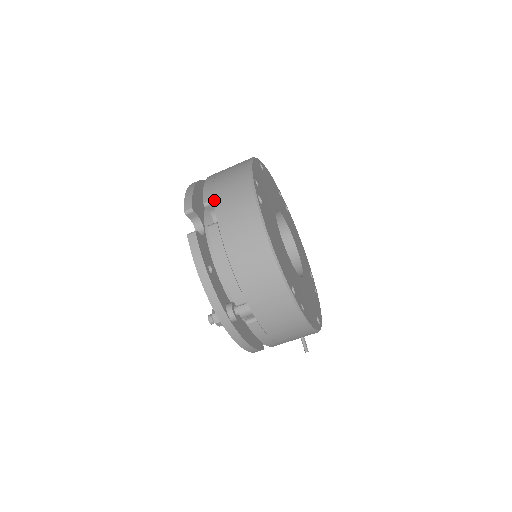
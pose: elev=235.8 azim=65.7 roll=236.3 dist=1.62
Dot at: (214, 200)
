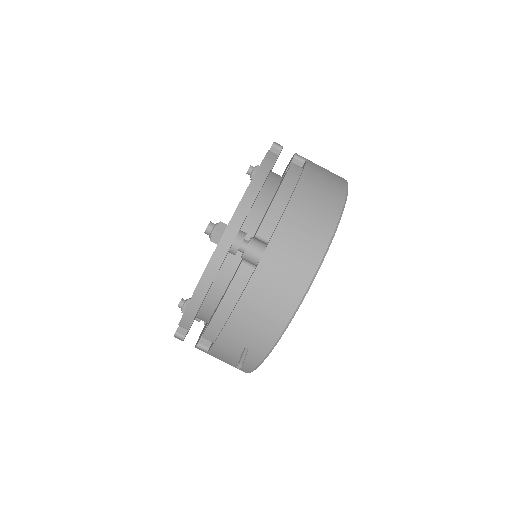
Dot at: (307, 160)
